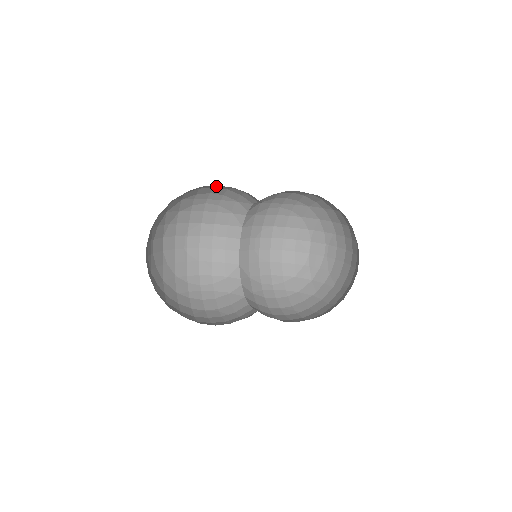
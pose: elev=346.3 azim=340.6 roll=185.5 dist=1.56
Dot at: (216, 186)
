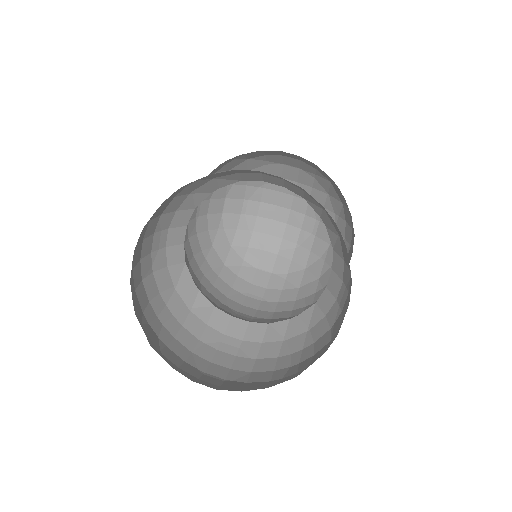
Dot at: occluded
